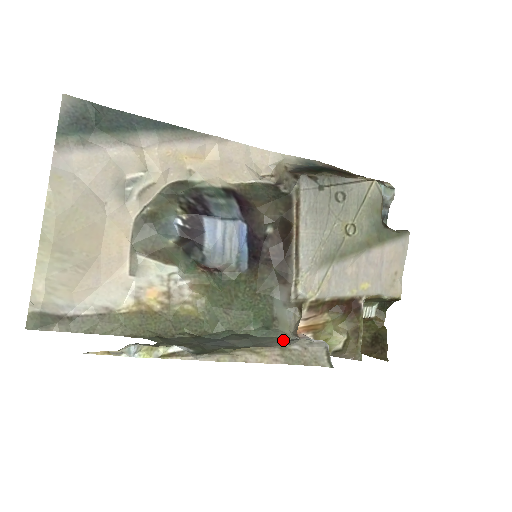
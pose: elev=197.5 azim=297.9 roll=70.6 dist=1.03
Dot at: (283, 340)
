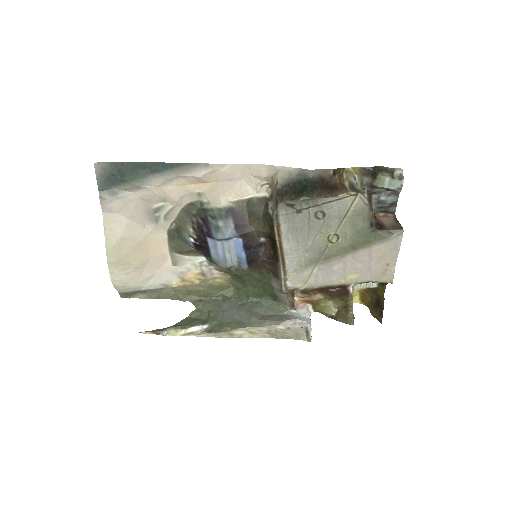
Dot at: (279, 314)
